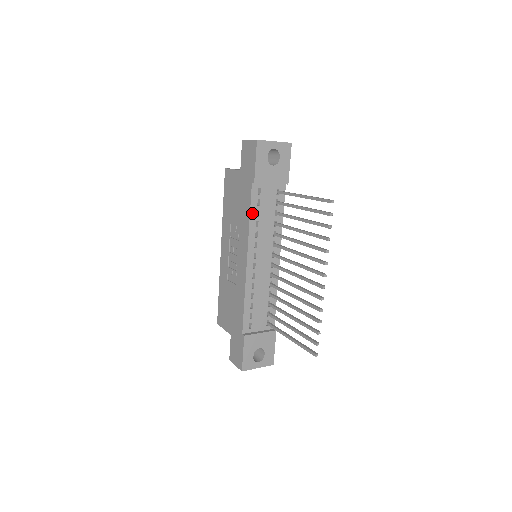
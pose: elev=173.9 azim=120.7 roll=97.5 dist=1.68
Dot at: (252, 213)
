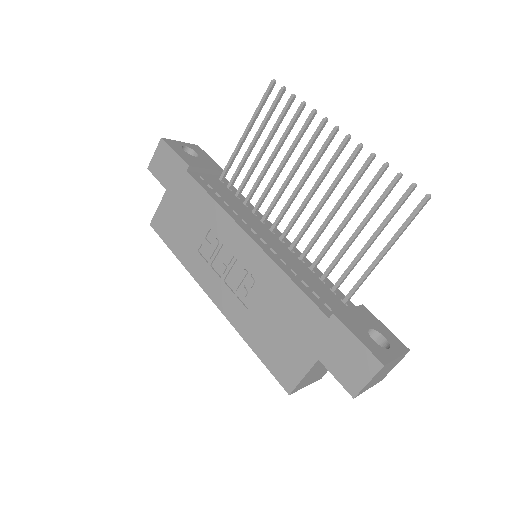
Dot at: (211, 194)
